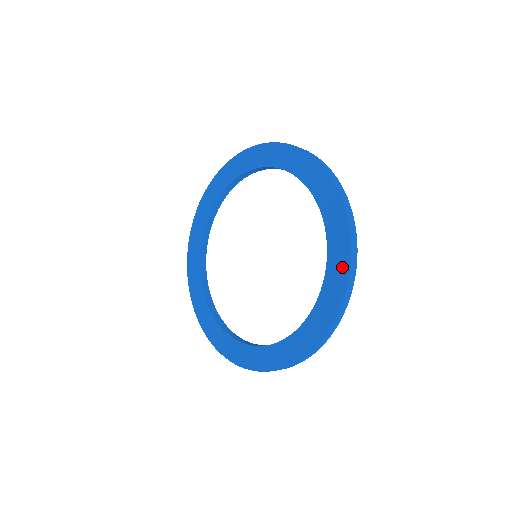
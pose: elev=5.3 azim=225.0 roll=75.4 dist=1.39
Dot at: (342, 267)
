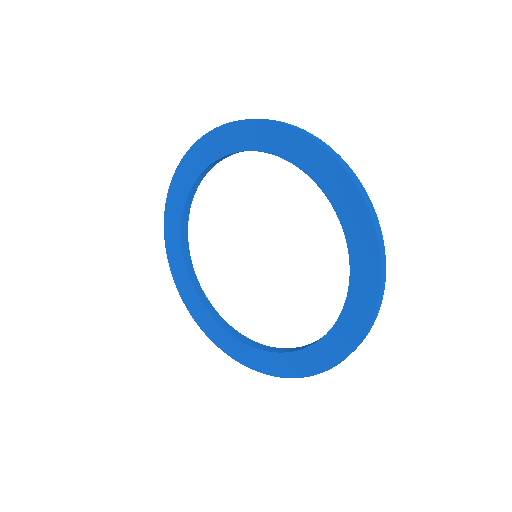
Dot at: (369, 252)
